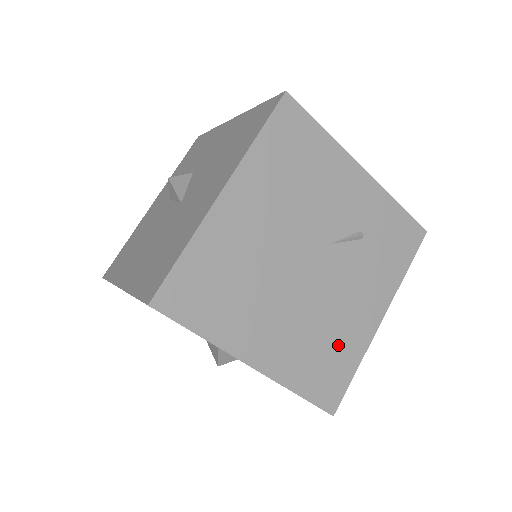
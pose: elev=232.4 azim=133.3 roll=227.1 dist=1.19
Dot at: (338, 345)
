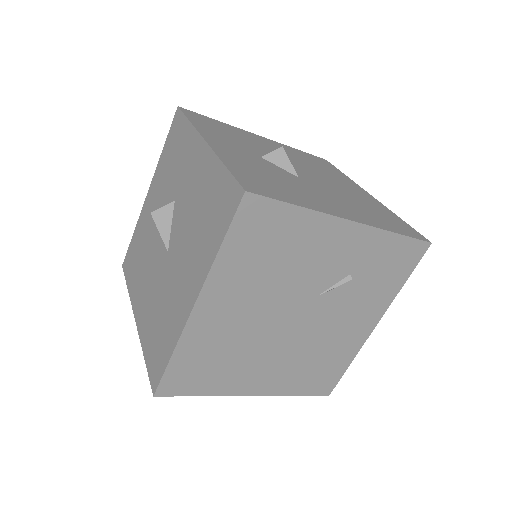
Dot at: (330, 357)
